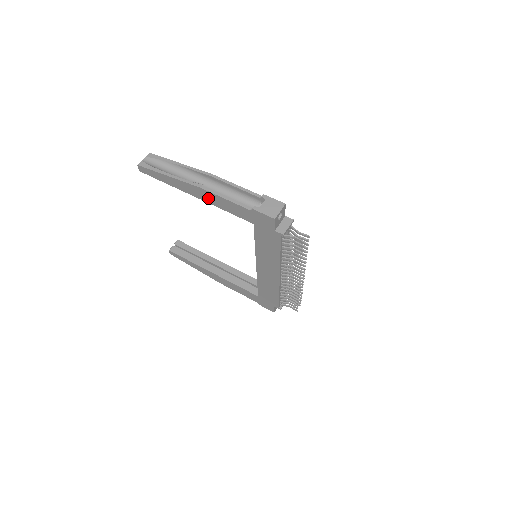
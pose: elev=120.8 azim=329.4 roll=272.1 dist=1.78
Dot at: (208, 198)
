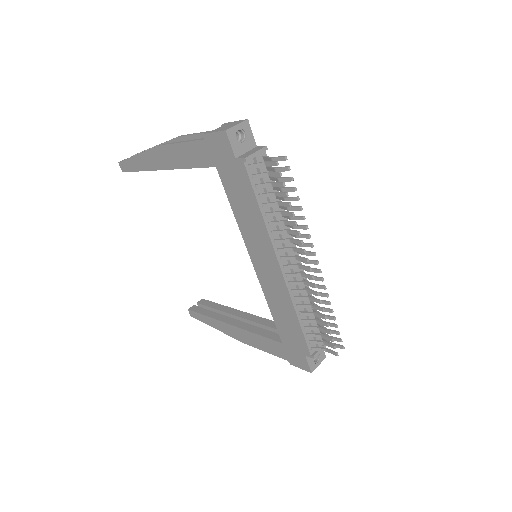
Dot at: (171, 159)
